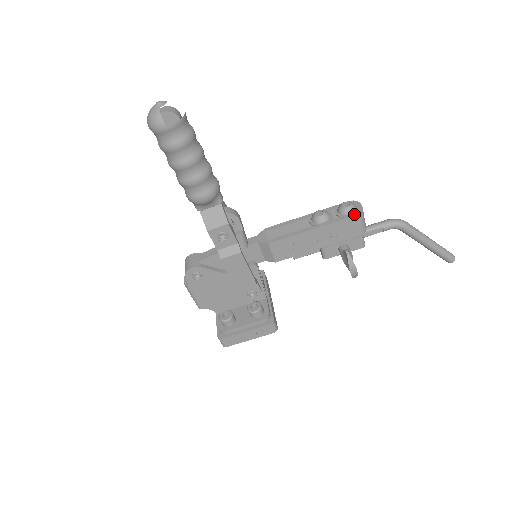
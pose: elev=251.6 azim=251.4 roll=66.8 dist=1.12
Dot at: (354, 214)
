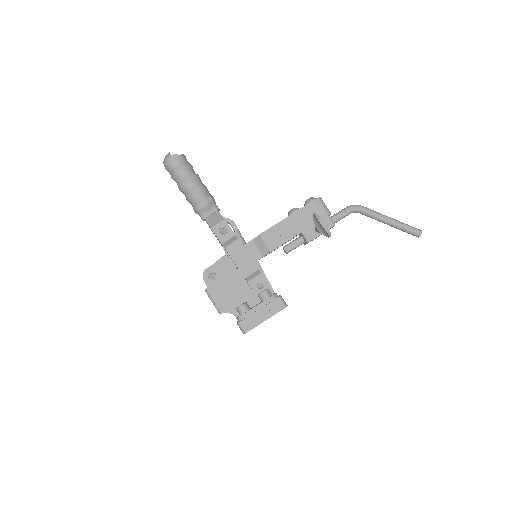
Dot at: (314, 199)
